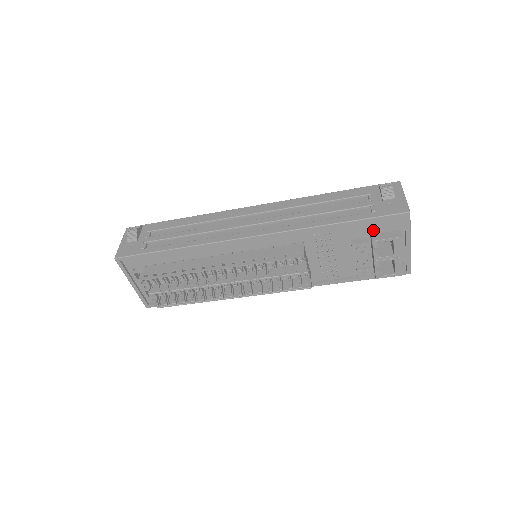
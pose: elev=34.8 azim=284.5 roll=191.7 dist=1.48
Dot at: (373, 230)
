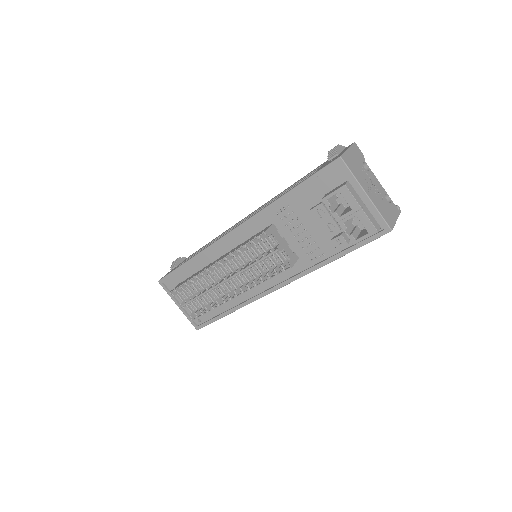
Dot at: (323, 190)
